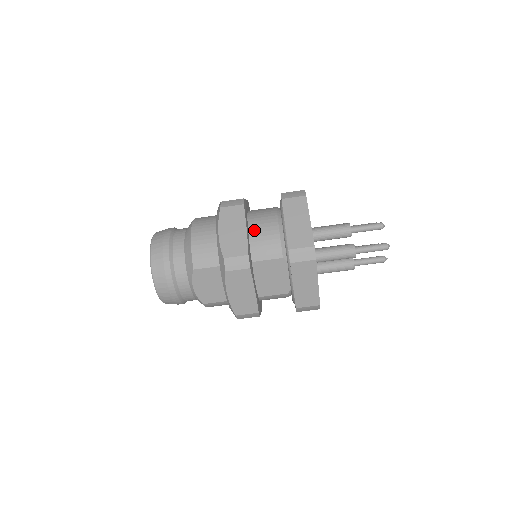
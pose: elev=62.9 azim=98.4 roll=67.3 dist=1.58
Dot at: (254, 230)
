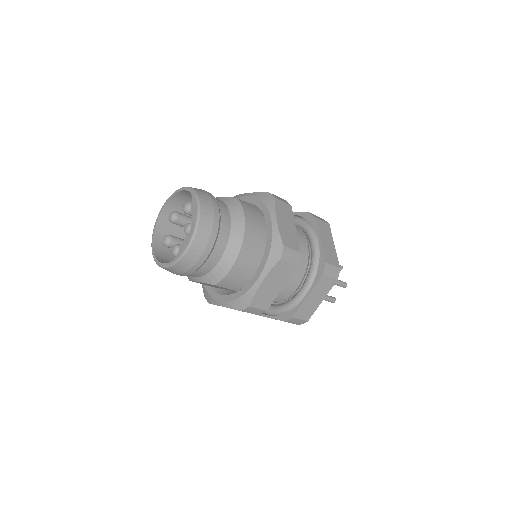
Dot at: occluded
